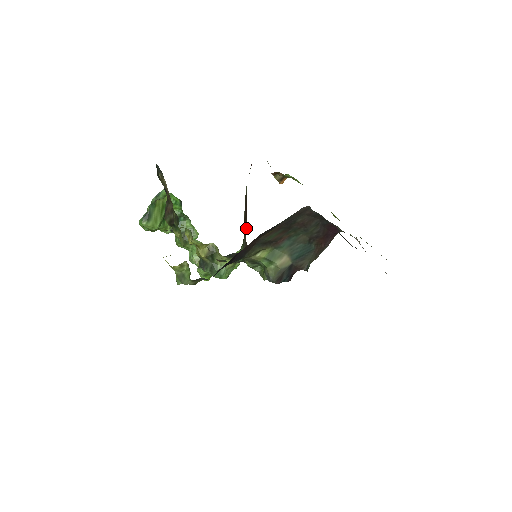
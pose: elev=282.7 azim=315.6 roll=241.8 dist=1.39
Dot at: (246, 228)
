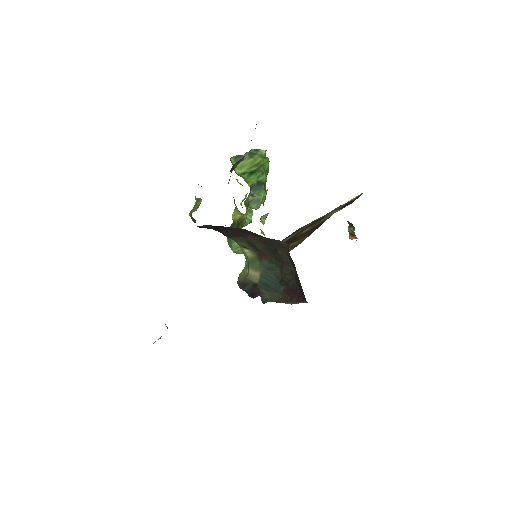
Dot at: (298, 243)
